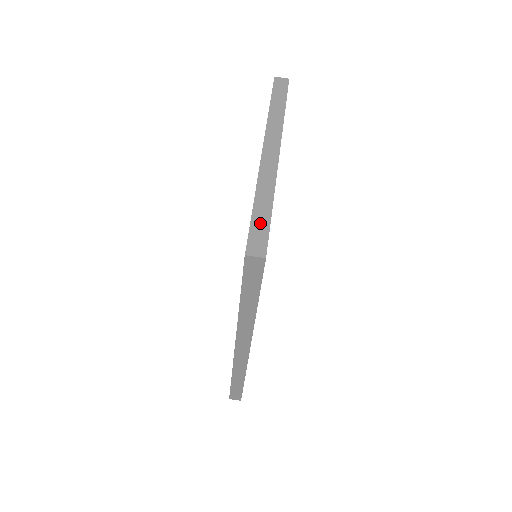
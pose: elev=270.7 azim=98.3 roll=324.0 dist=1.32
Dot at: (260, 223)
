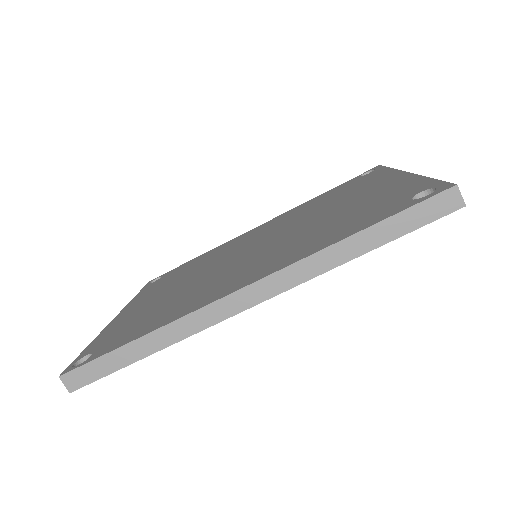
Dot at: occluded
